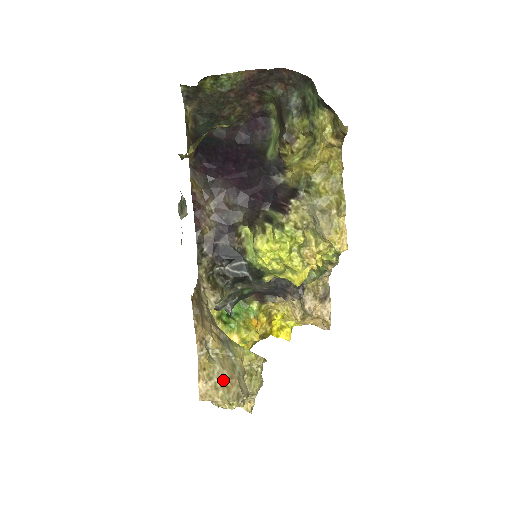
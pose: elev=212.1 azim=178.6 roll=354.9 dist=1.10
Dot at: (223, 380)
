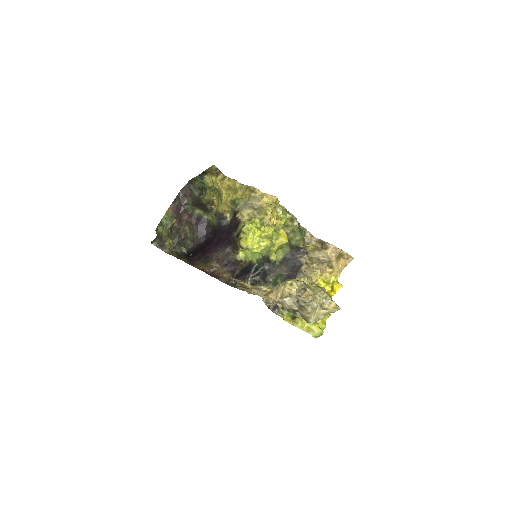
Dot at: (279, 284)
